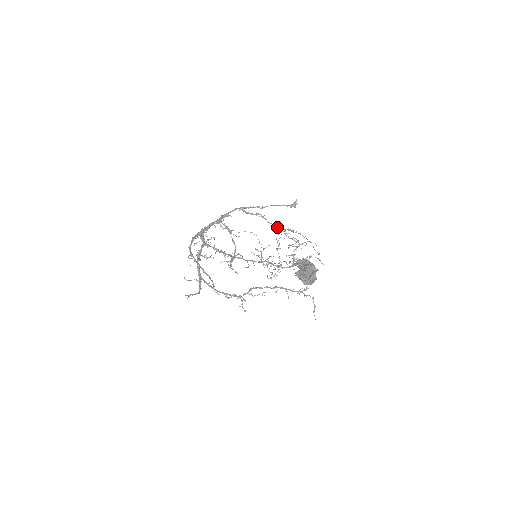
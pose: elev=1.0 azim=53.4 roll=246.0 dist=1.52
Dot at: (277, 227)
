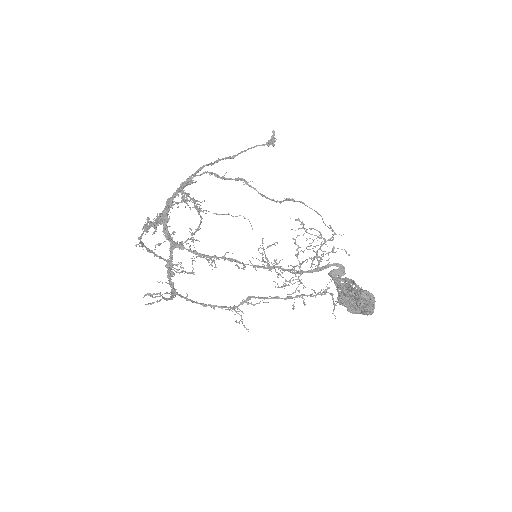
Dot at: (274, 201)
